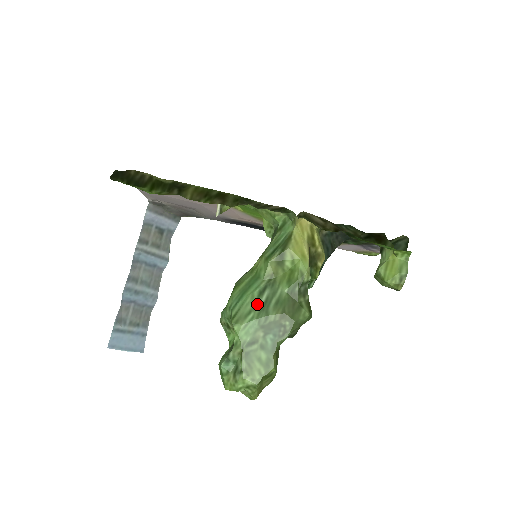
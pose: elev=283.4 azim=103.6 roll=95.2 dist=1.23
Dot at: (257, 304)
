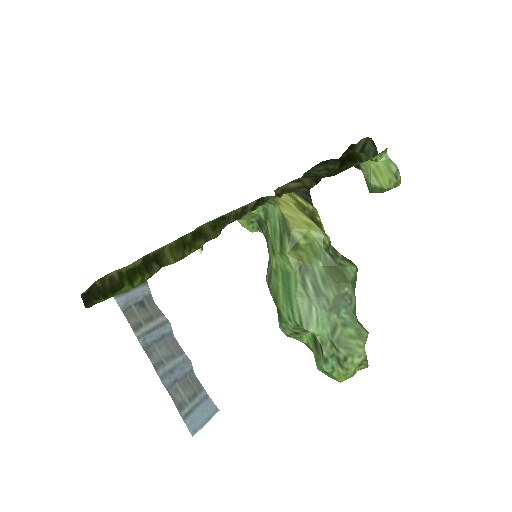
Dot at: (309, 296)
